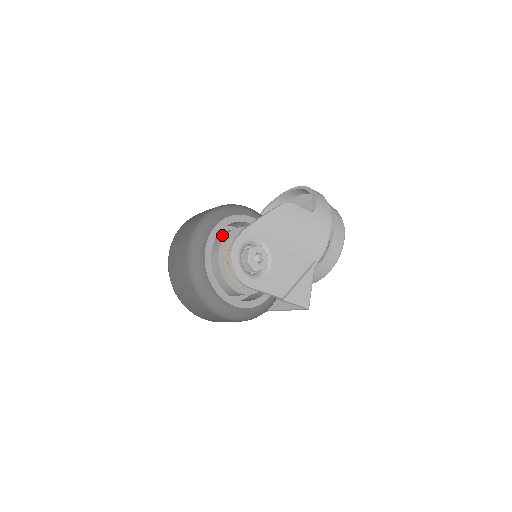
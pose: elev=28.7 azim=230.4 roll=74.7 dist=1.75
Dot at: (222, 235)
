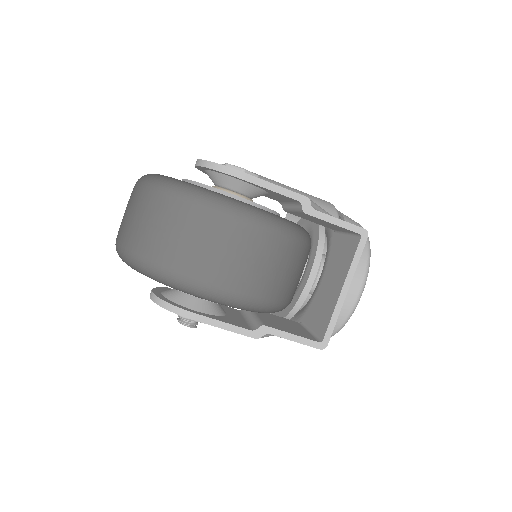
Dot at: occluded
